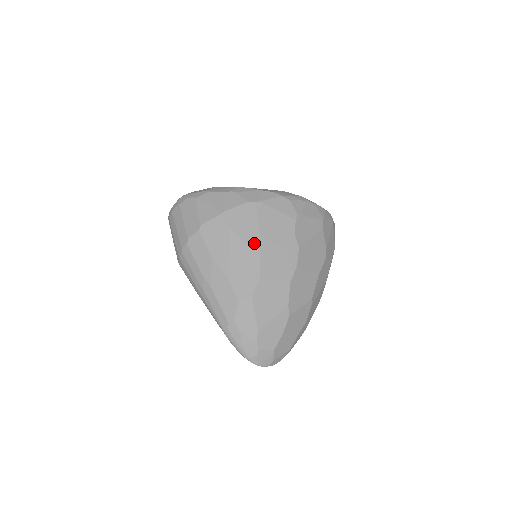
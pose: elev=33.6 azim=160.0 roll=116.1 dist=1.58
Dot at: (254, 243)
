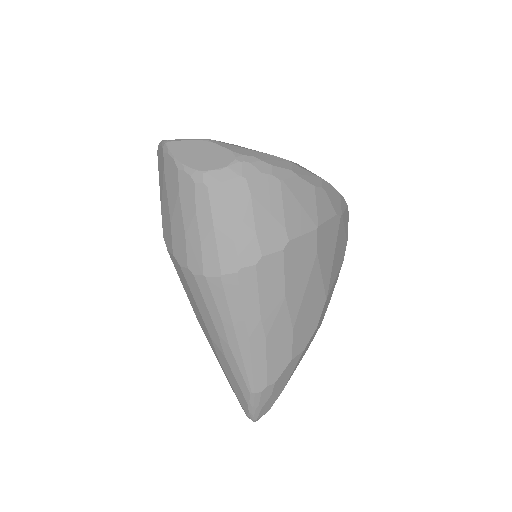
Dot at: (327, 279)
